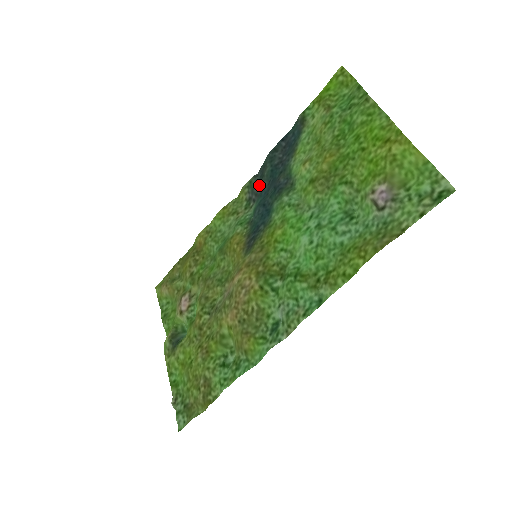
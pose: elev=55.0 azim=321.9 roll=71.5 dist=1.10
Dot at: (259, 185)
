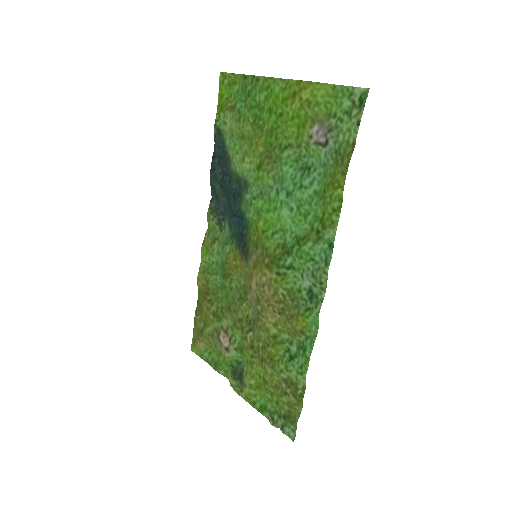
Dot at: (219, 205)
